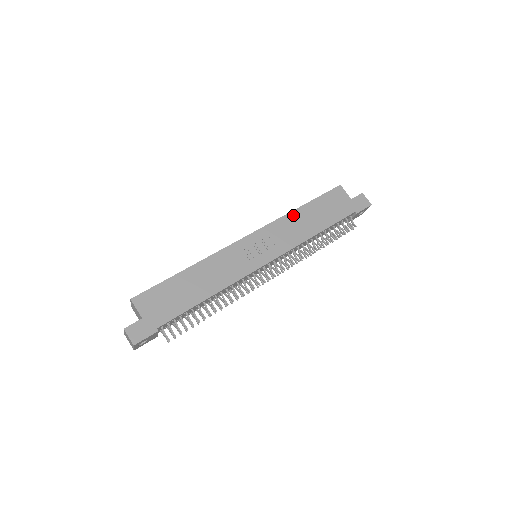
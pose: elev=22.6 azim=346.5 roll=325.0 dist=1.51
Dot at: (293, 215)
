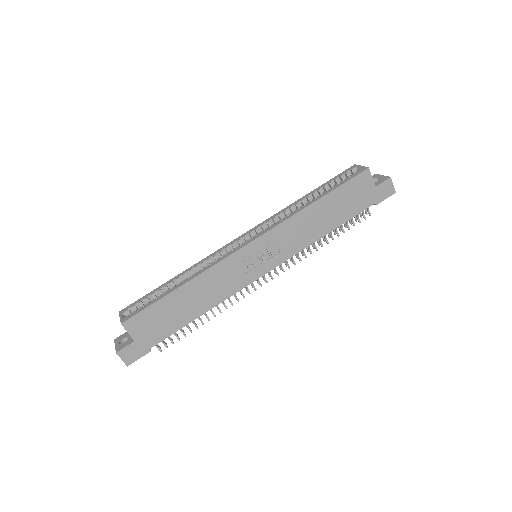
Dot at: (306, 213)
